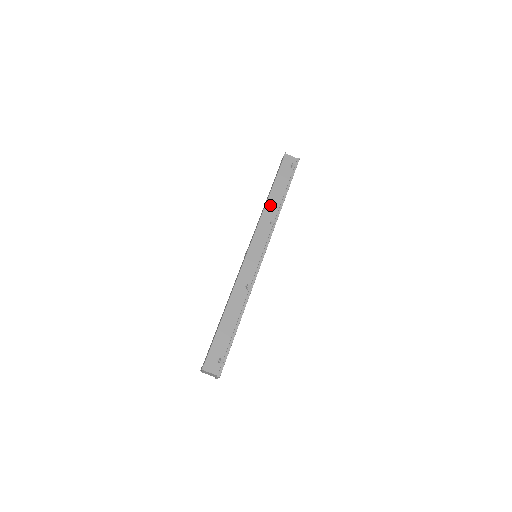
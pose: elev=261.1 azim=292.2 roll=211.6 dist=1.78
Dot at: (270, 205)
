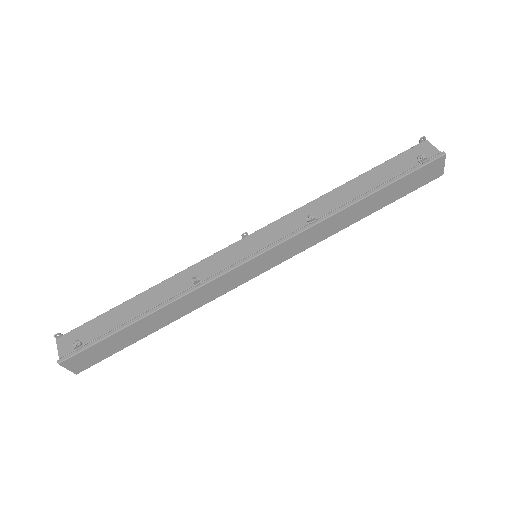
Dot at: (332, 197)
